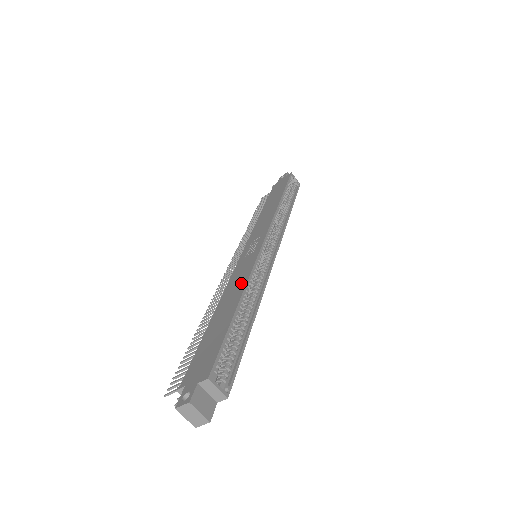
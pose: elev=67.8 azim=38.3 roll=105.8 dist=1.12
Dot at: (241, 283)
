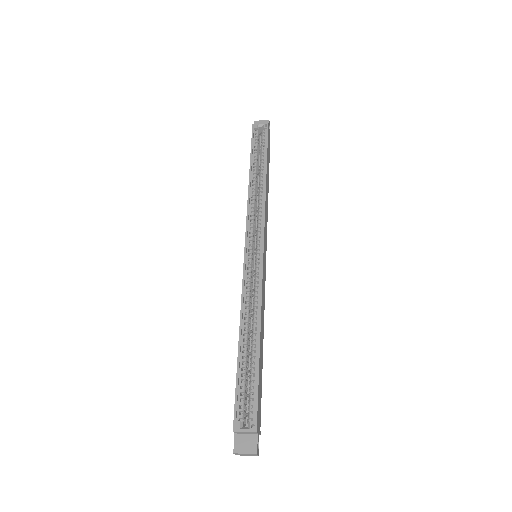
Dot at: occluded
